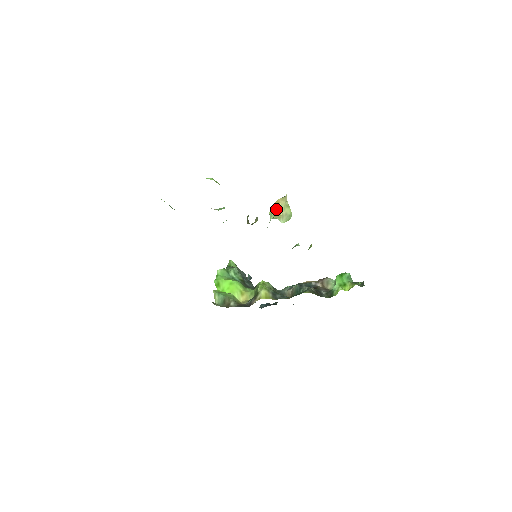
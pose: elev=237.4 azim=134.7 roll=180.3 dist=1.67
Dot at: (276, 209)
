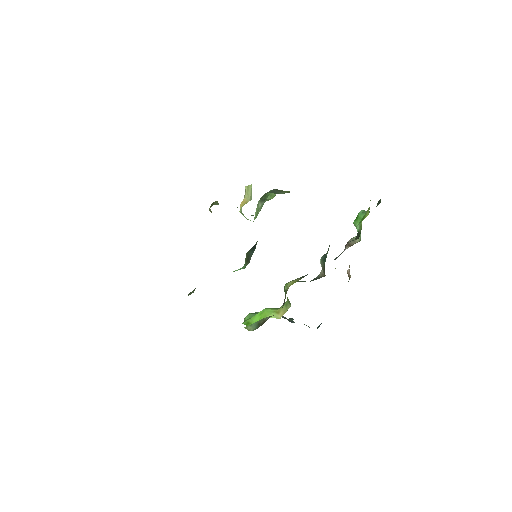
Dot at: (243, 204)
